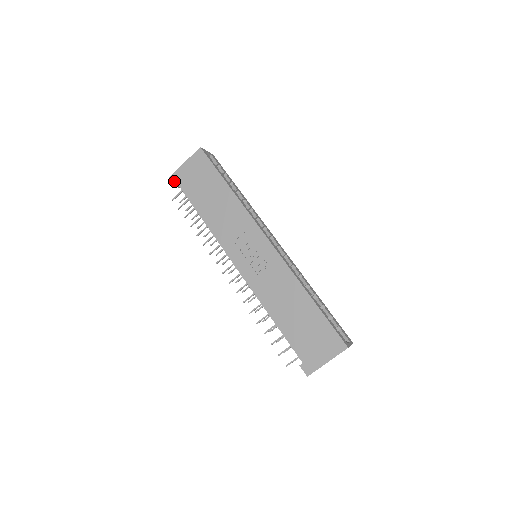
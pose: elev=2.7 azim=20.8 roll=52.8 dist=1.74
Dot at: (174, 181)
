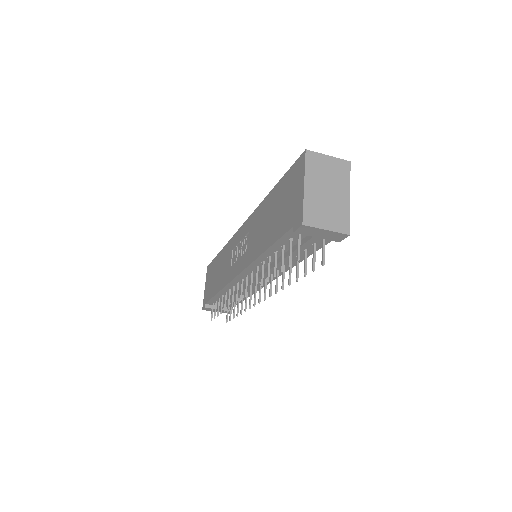
Dot at: (204, 306)
